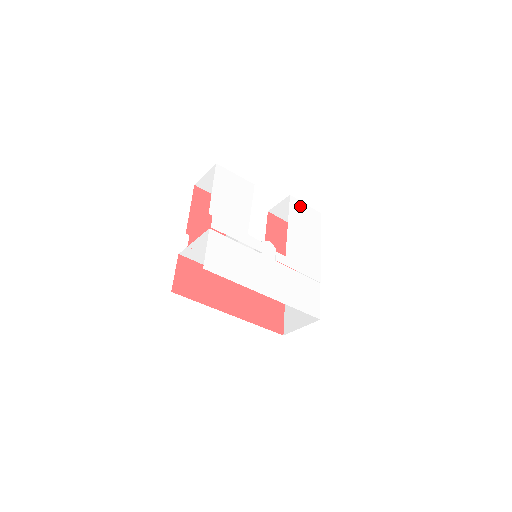
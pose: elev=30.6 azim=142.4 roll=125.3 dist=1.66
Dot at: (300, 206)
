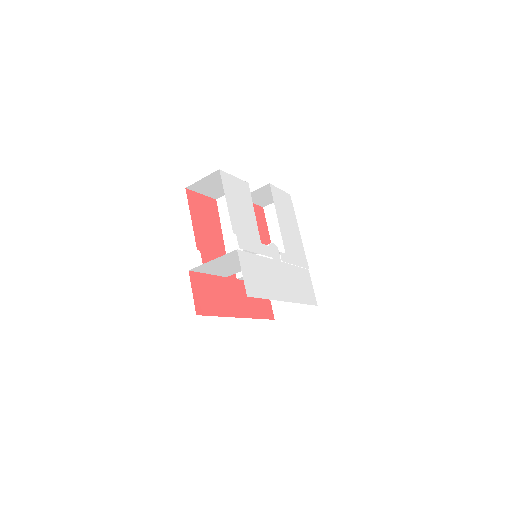
Dot at: (278, 193)
